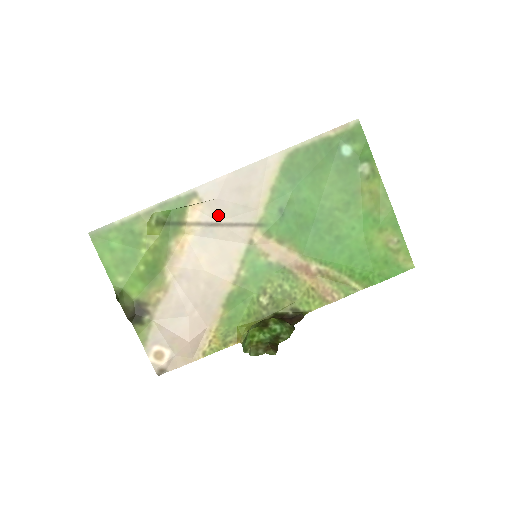
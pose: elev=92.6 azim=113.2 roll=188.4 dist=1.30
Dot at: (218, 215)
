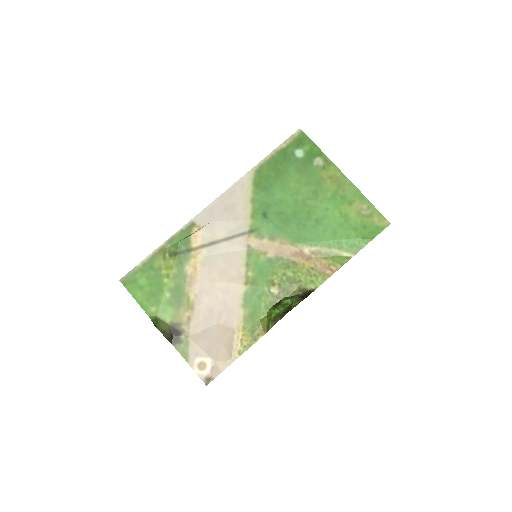
Dot at: (216, 234)
